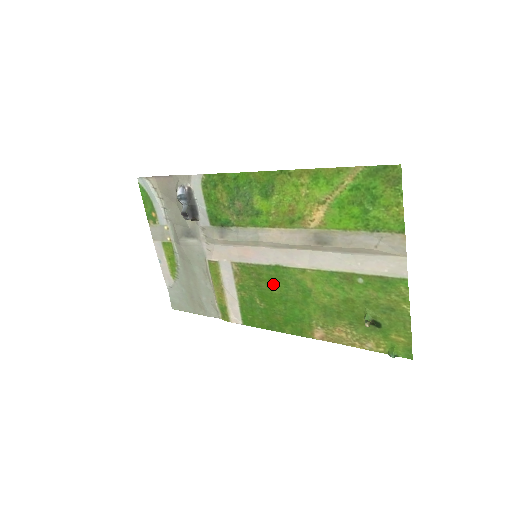
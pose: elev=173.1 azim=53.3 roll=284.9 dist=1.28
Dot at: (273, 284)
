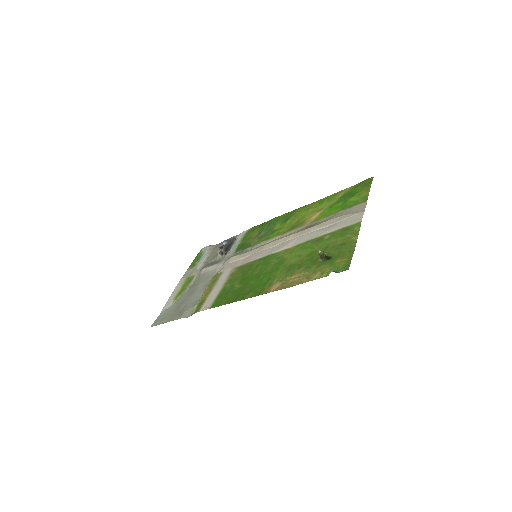
Dot at: (258, 268)
